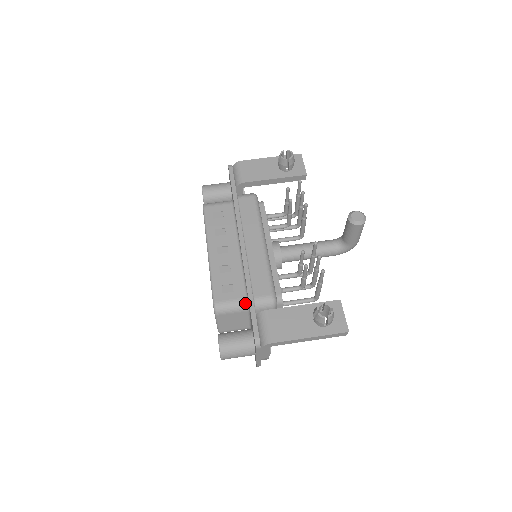
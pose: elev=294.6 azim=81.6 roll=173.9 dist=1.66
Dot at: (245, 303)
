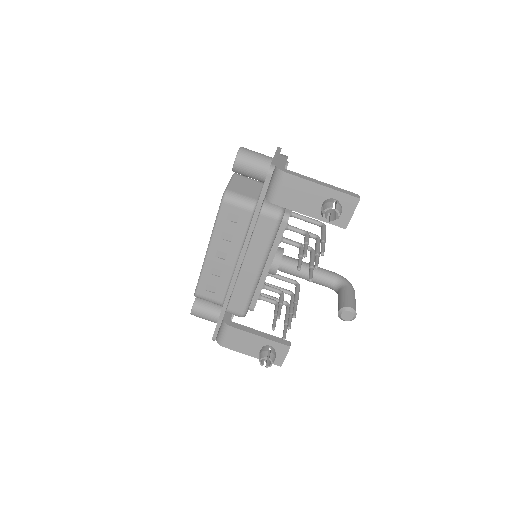
Dot at: (220, 305)
